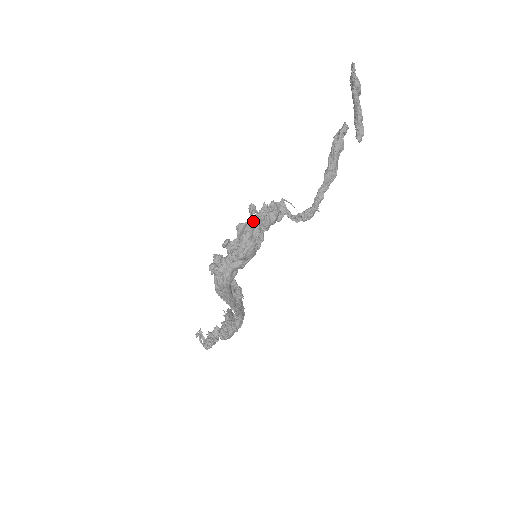
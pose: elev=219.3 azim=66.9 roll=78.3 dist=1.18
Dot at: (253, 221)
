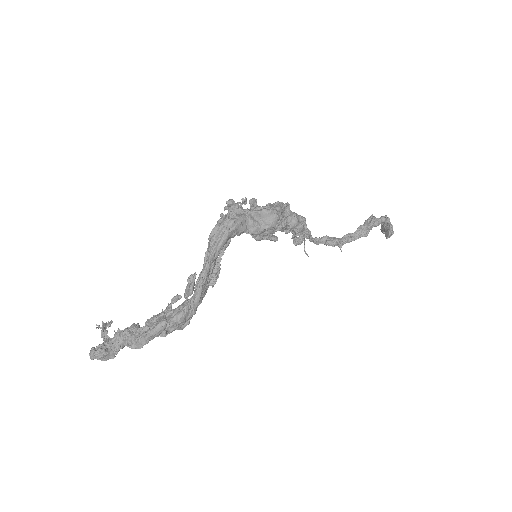
Dot at: (286, 208)
